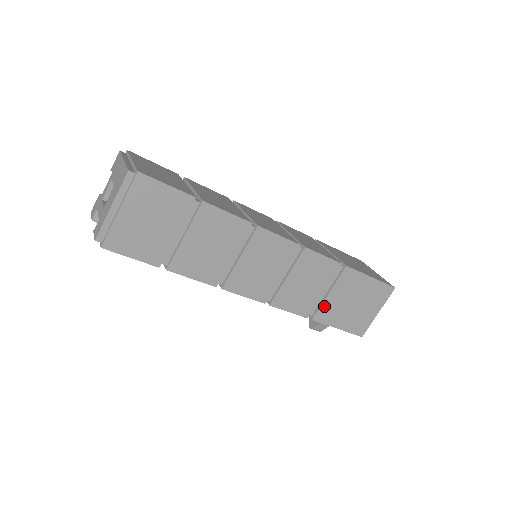
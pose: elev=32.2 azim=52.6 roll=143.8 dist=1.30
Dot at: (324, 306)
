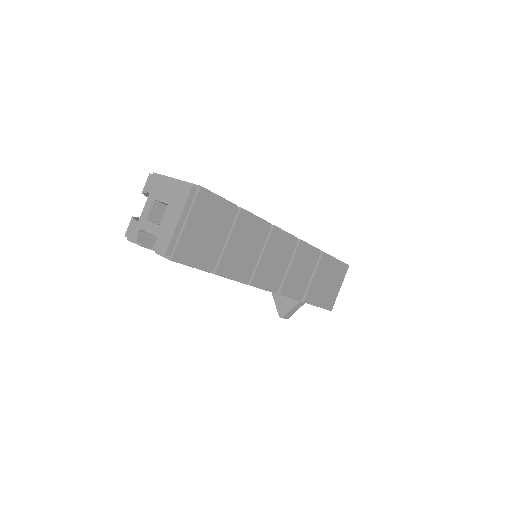
Dot at: (310, 289)
